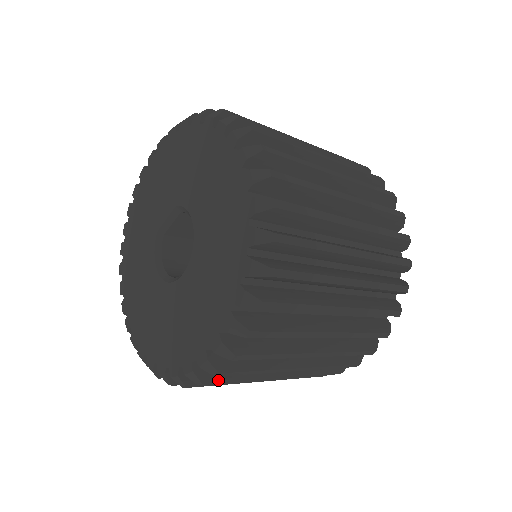
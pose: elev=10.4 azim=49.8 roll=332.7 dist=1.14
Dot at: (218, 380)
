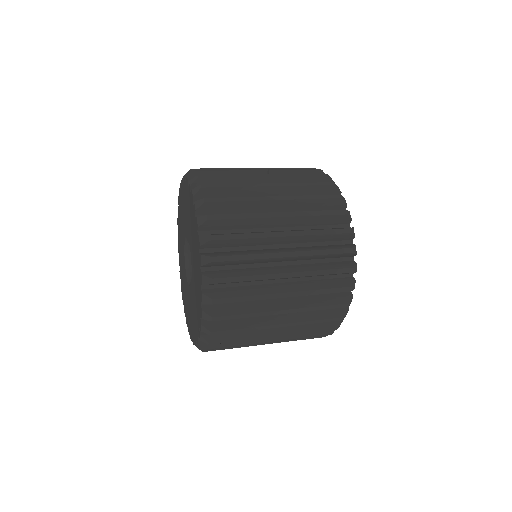
Dot at: occluded
